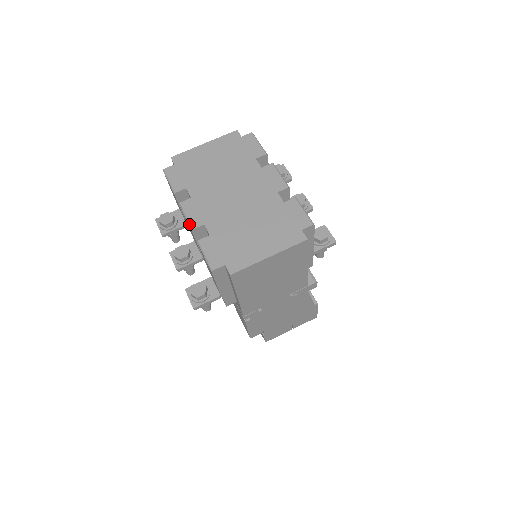
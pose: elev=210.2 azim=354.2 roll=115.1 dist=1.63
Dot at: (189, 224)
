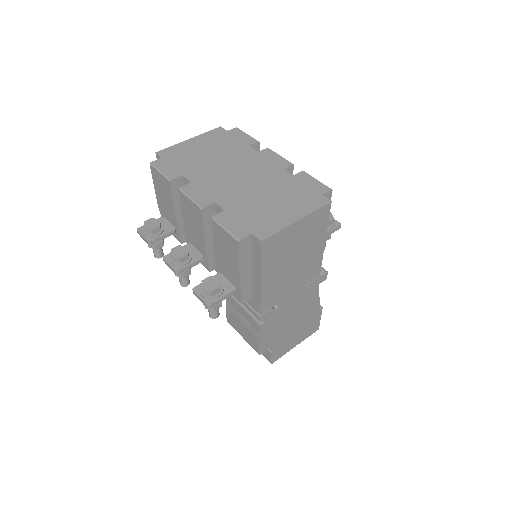
Dot at: (197, 204)
